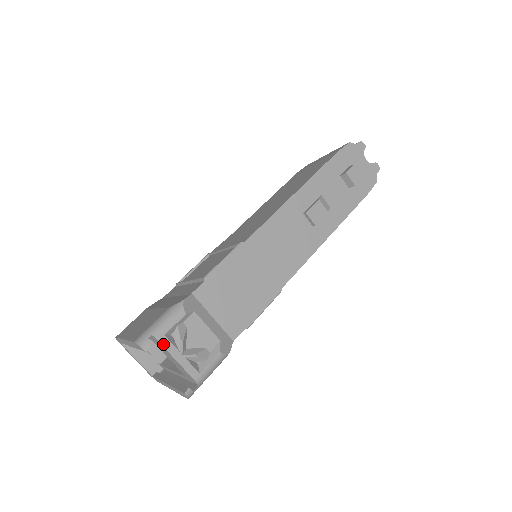
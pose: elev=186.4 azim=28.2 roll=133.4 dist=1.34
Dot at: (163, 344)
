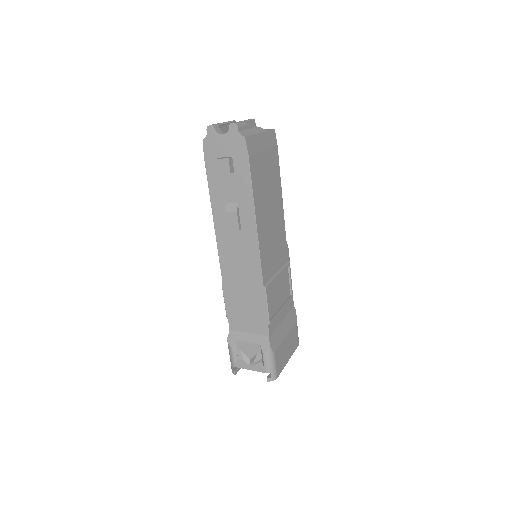
Dot at: (238, 367)
